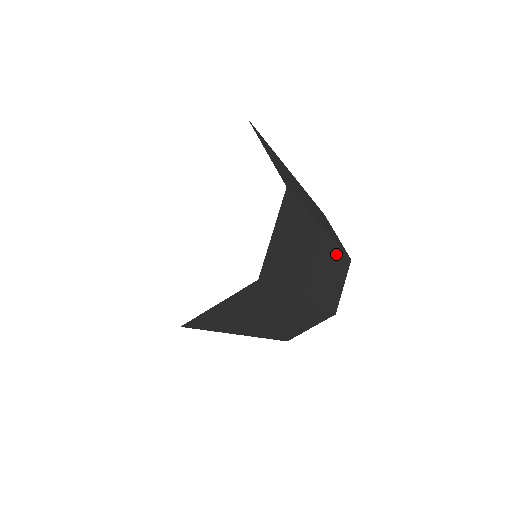
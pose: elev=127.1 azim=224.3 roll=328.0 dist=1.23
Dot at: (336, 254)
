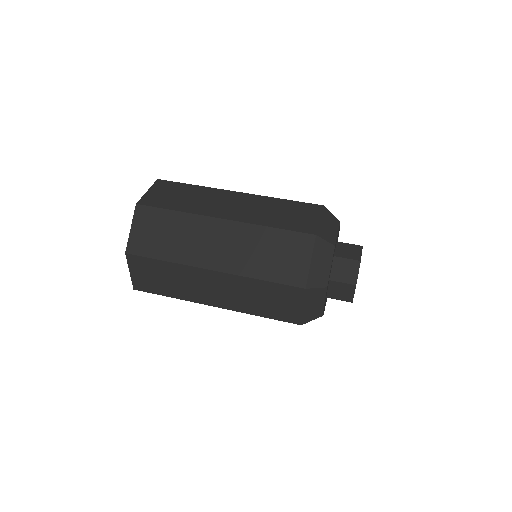
Dot at: (260, 232)
